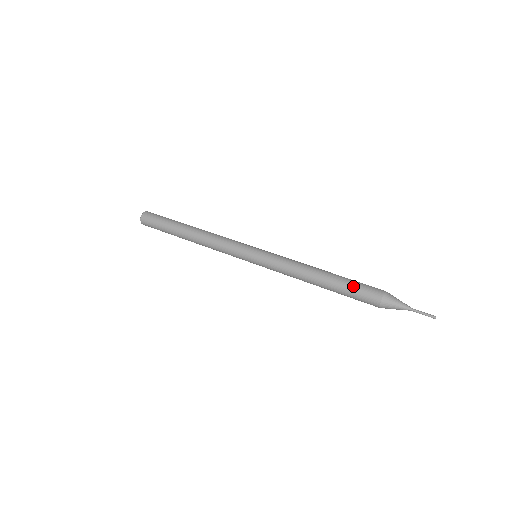
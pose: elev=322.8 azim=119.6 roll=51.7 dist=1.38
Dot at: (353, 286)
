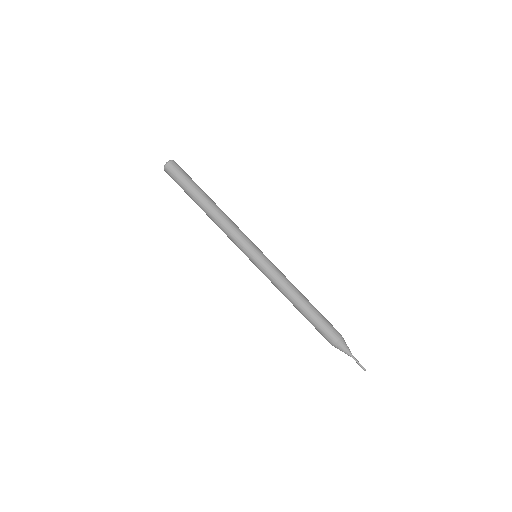
Dot at: (320, 323)
